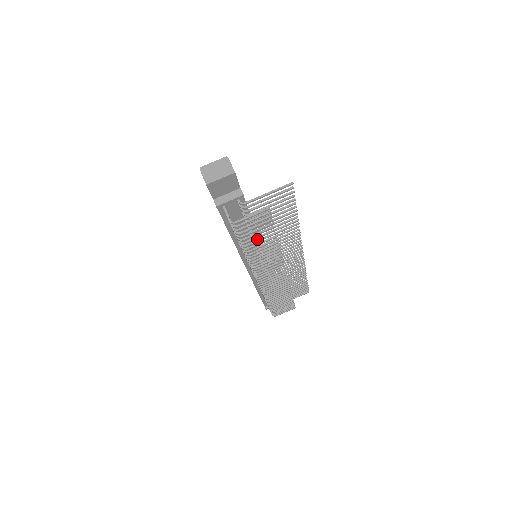
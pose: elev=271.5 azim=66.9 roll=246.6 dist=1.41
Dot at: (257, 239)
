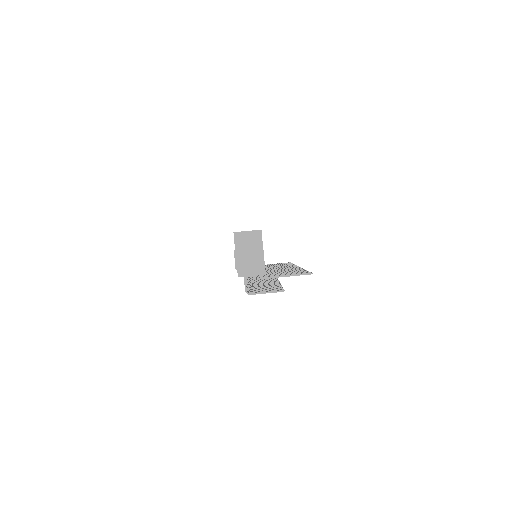
Dot at: occluded
